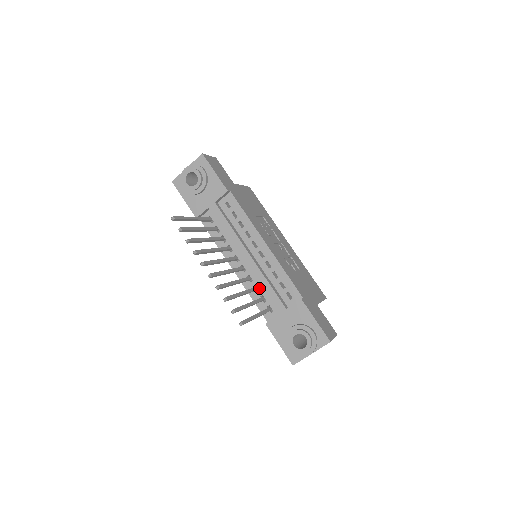
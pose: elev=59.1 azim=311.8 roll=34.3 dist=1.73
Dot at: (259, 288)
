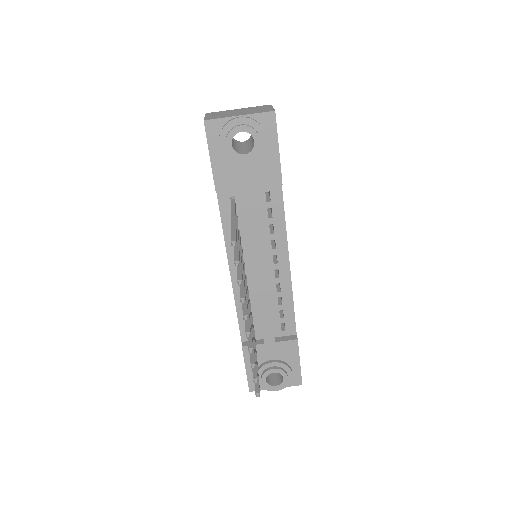
Dot at: (252, 306)
